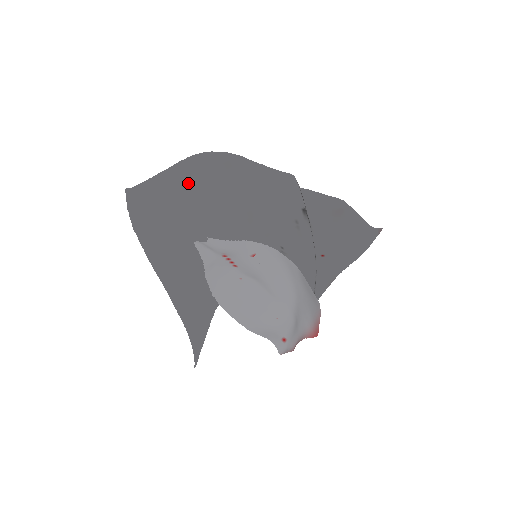
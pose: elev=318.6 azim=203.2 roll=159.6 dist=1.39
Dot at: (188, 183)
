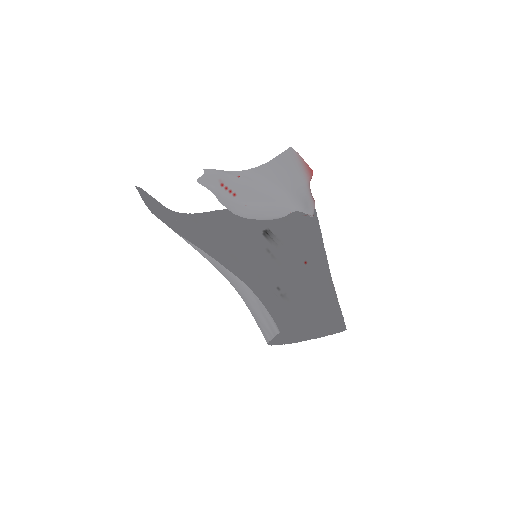
Dot at: (175, 217)
